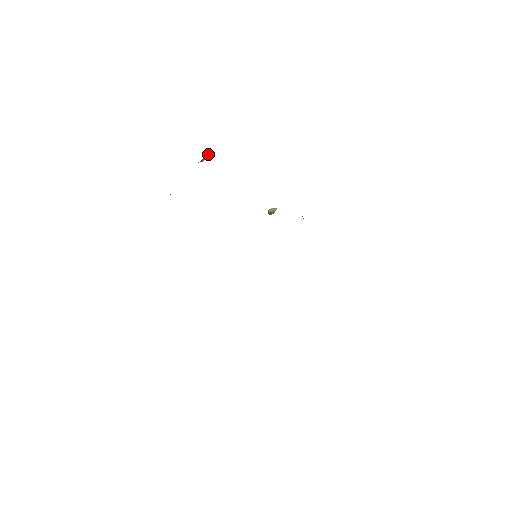
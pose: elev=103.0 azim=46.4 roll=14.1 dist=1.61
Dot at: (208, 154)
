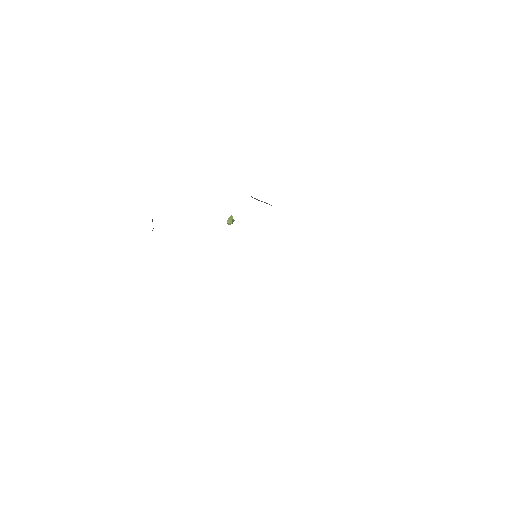
Dot at: (152, 221)
